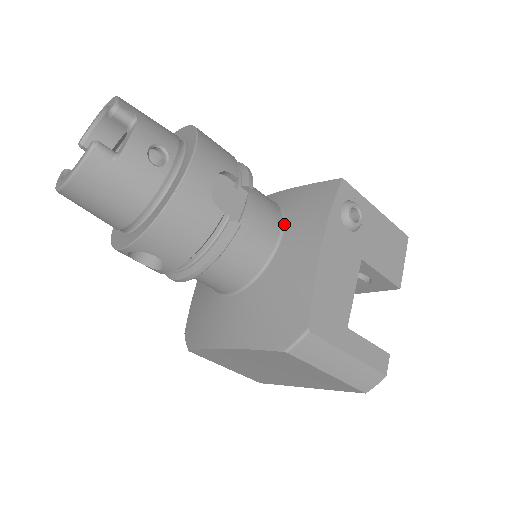
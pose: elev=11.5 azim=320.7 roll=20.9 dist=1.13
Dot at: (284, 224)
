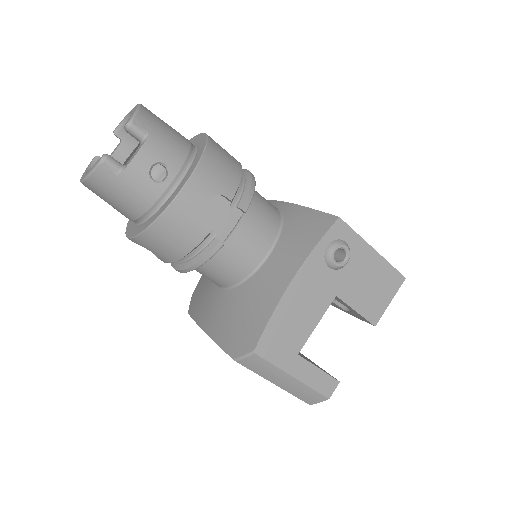
Dot at: (276, 243)
